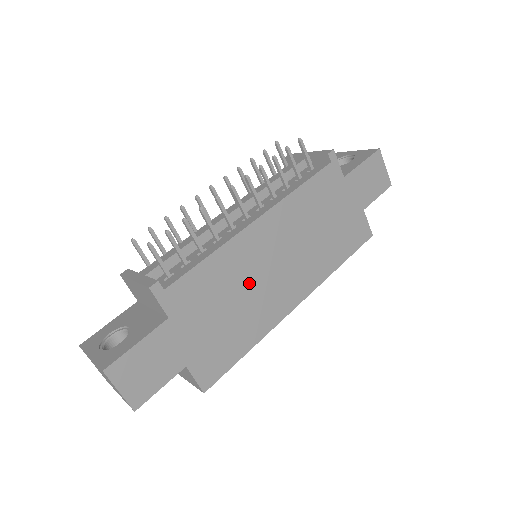
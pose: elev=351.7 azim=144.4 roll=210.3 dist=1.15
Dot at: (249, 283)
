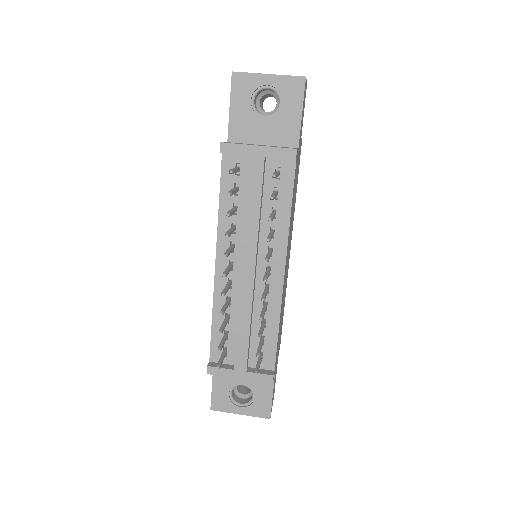
Dot at: (284, 292)
